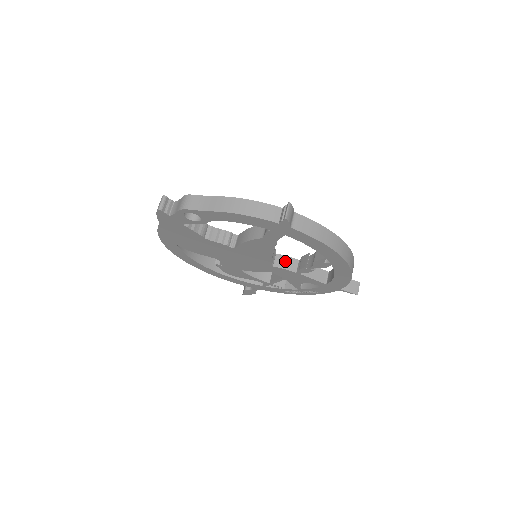
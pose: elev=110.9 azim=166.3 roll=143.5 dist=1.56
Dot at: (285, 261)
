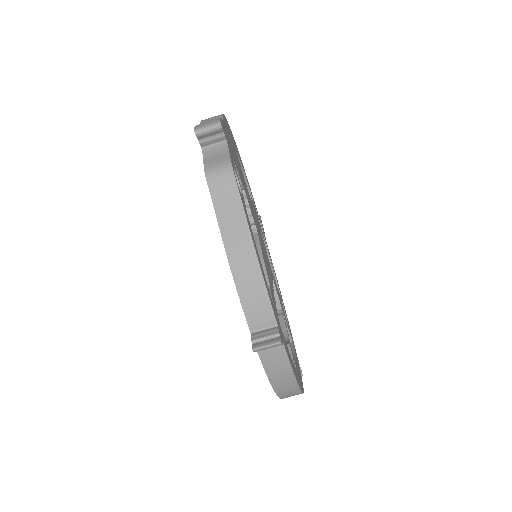
Dot at: occluded
